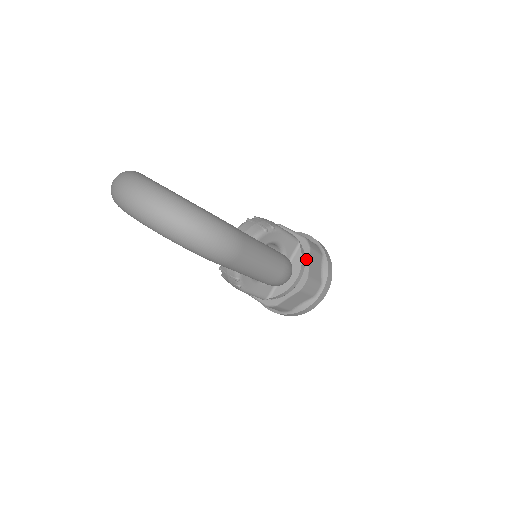
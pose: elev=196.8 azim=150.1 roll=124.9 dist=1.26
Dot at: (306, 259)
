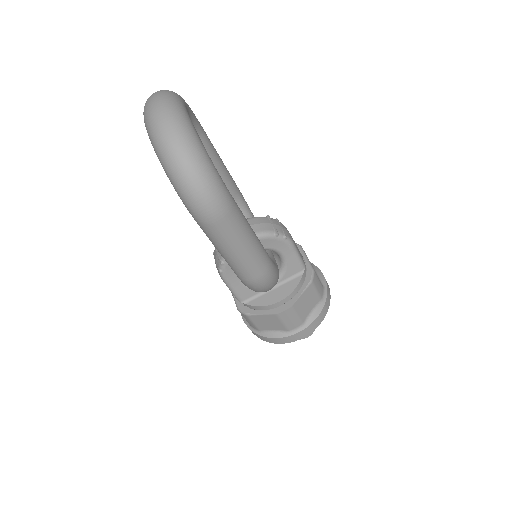
Dot at: (301, 289)
